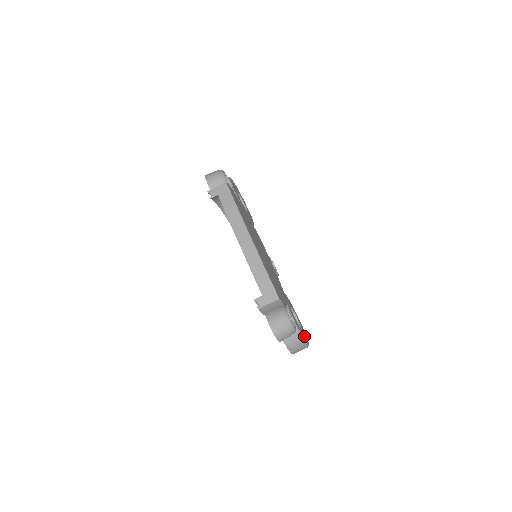
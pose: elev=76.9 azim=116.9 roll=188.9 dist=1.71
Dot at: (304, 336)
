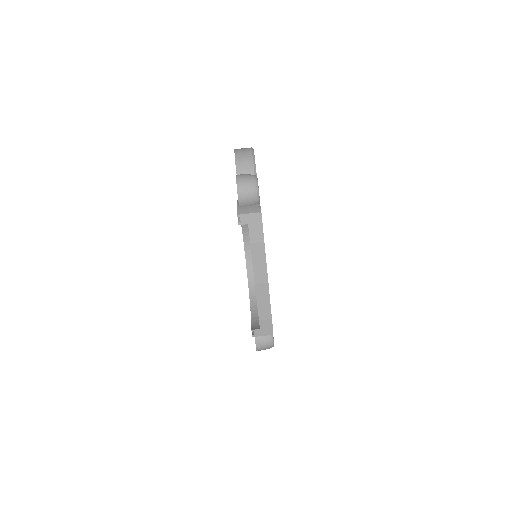
Dot at: occluded
